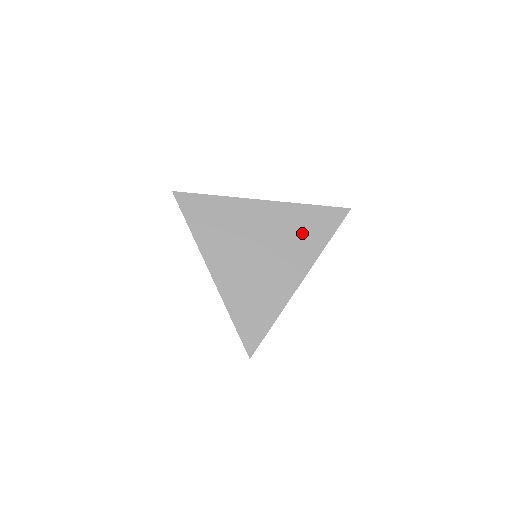
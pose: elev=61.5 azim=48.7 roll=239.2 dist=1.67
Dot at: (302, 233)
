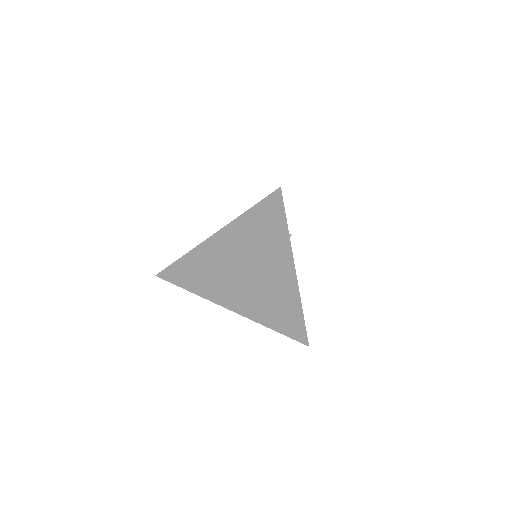
Dot at: (262, 239)
